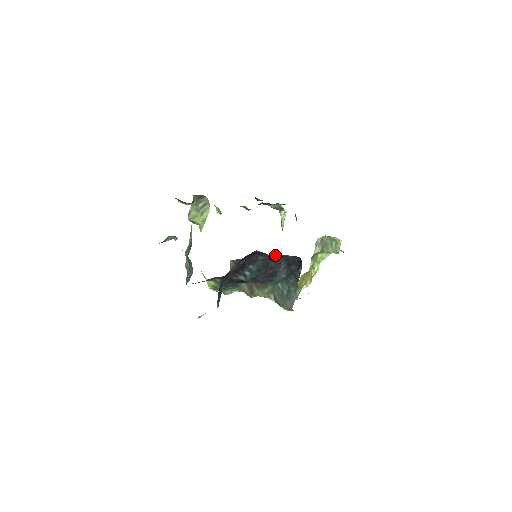
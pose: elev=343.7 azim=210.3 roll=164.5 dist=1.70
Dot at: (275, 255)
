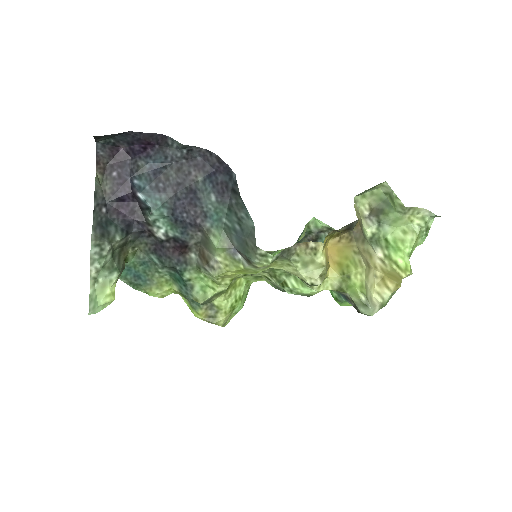
Dot at: (154, 149)
